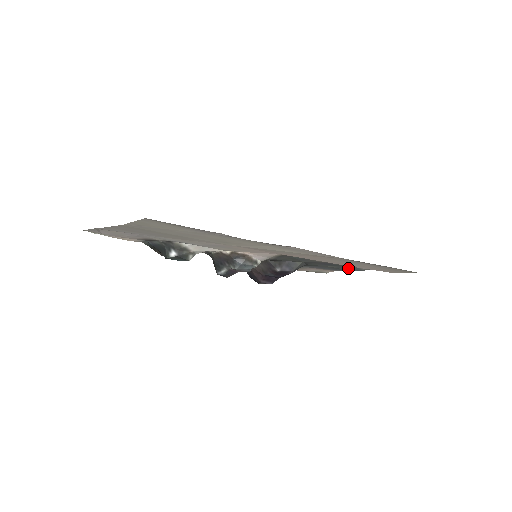
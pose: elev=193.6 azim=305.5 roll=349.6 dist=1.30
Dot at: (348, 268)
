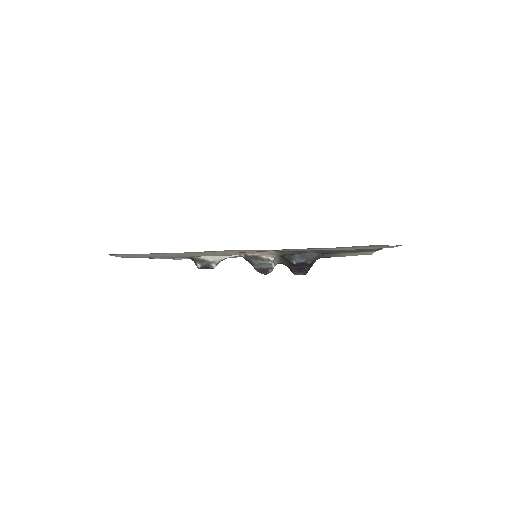
Dot at: (367, 249)
